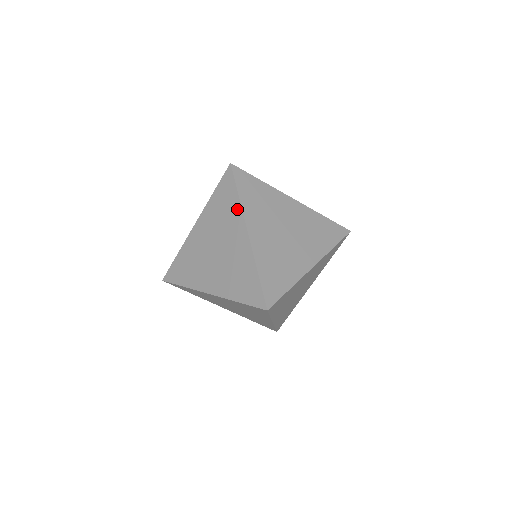
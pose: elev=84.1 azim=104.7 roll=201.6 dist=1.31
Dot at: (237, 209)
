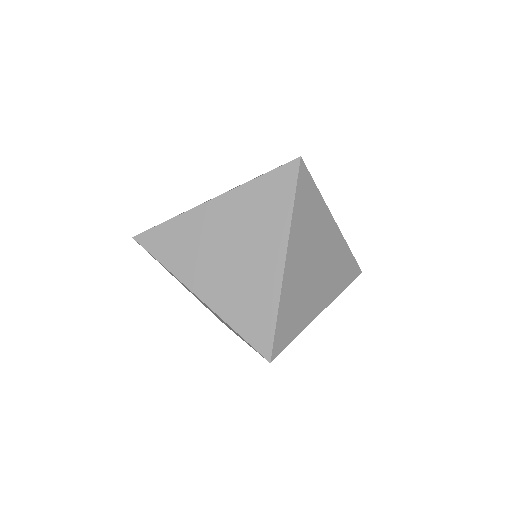
Dot at: occluded
